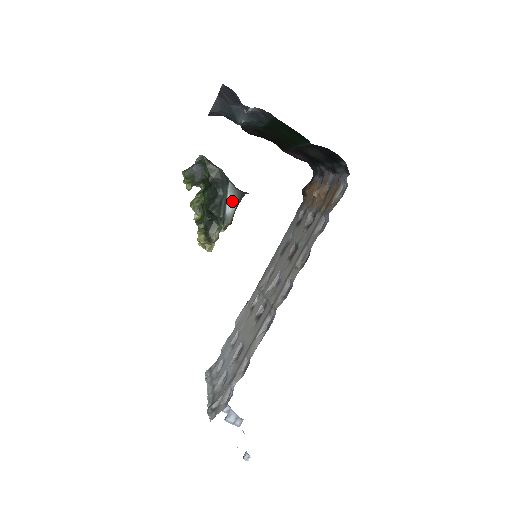
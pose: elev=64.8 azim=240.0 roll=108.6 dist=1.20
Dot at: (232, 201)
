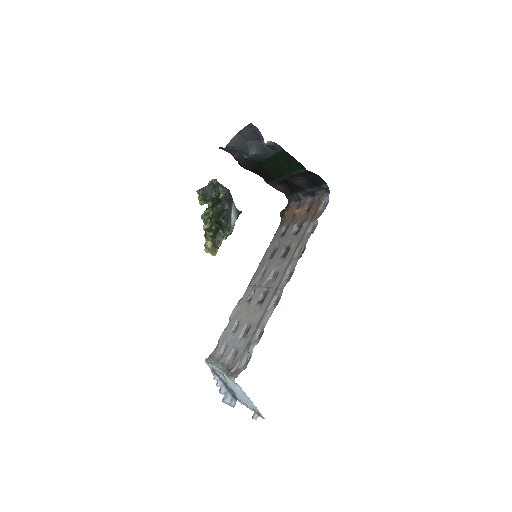
Dot at: (234, 216)
